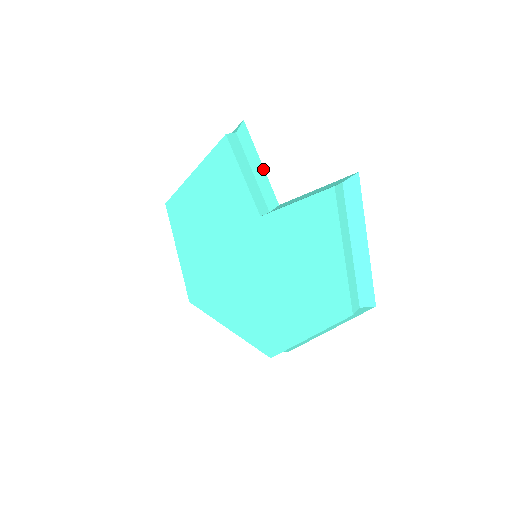
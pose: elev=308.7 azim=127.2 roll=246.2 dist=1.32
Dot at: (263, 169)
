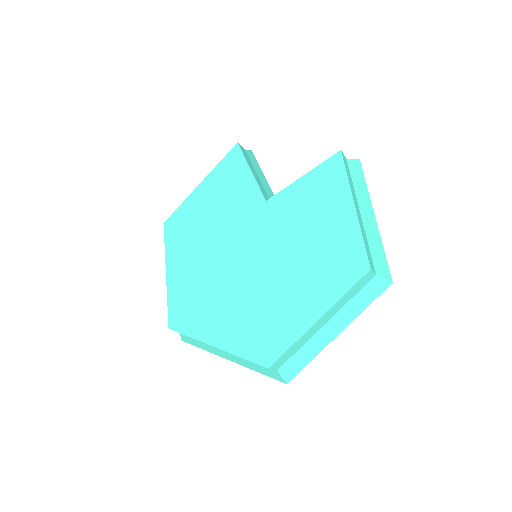
Dot at: (267, 183)
